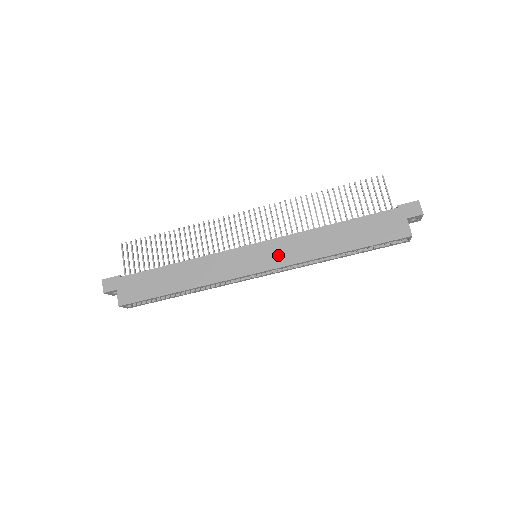
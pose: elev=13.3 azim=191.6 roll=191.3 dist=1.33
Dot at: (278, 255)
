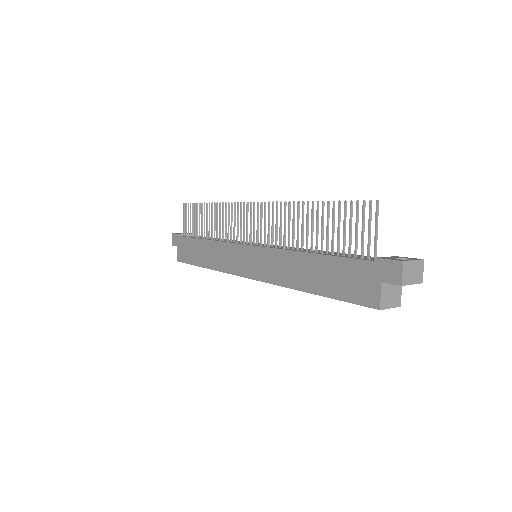
Dot at: (262, 267)
